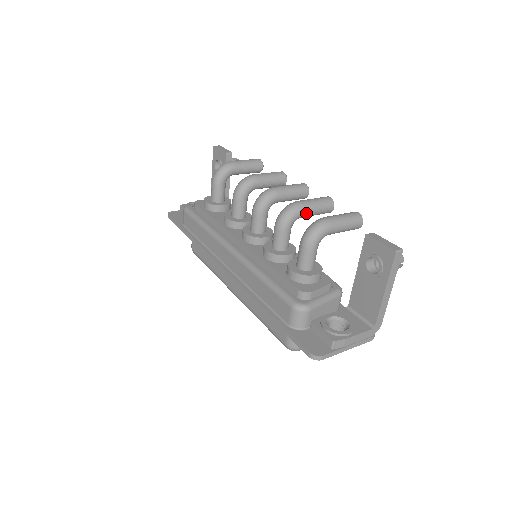
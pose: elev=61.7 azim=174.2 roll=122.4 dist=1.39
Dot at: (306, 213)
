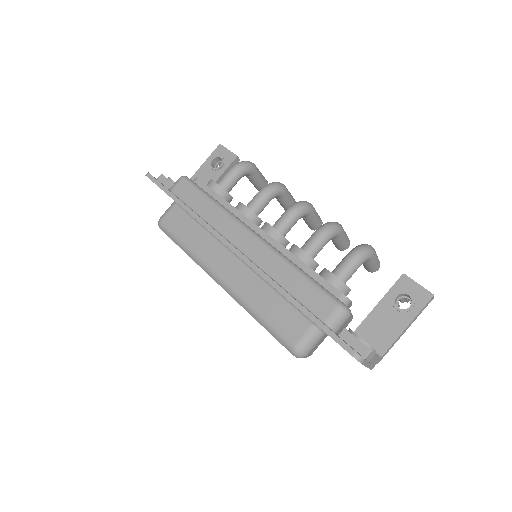
Dot at: (341, 237)
